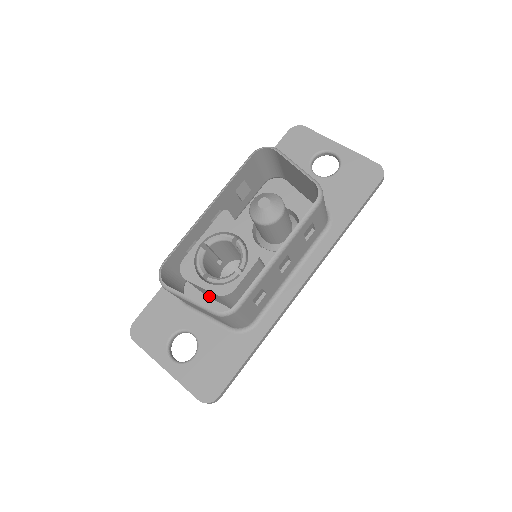
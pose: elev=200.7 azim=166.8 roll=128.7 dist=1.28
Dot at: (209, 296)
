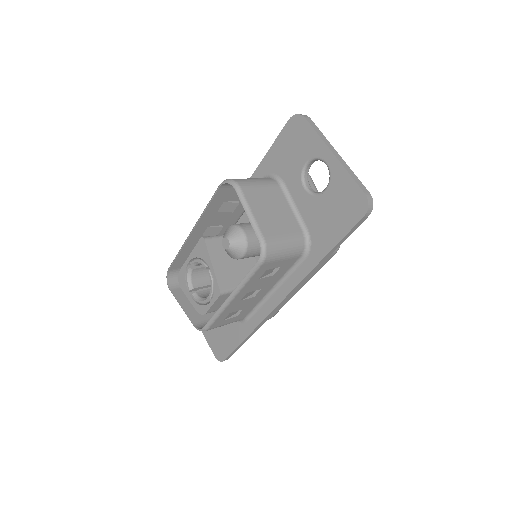
Dot at: occluded
